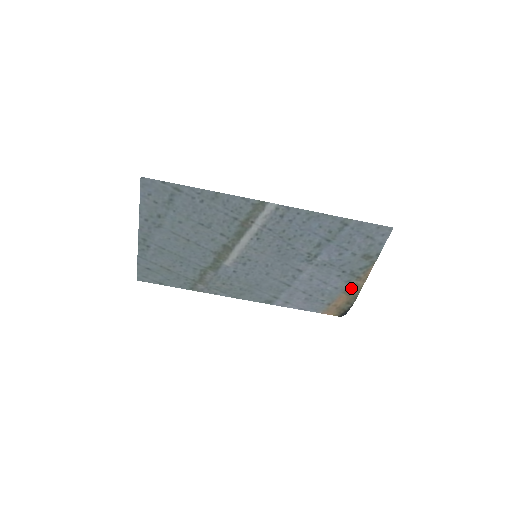
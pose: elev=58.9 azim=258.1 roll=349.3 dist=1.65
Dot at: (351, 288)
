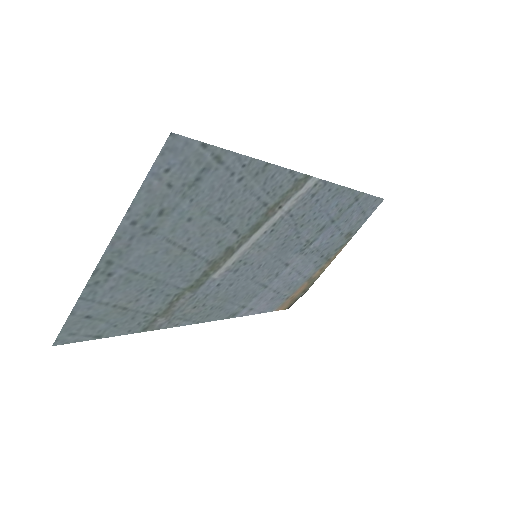
Dot at: (316, 273)
